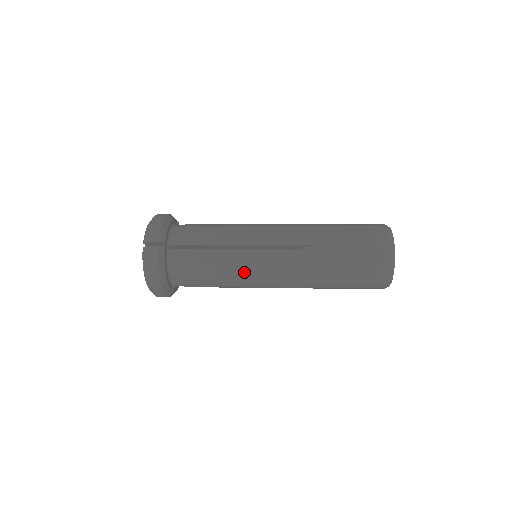
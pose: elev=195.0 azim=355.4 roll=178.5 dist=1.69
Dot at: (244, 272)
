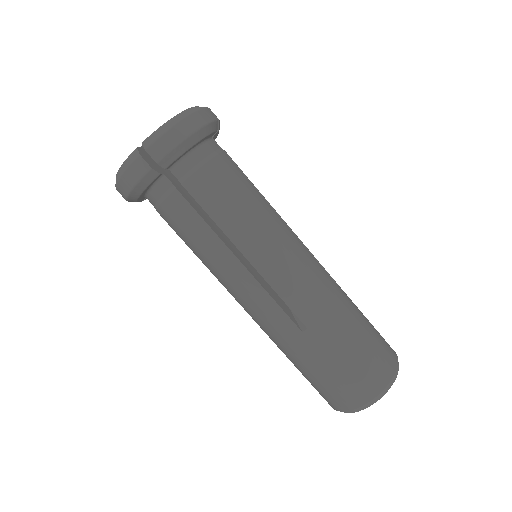
Dot at: (220, 275)
